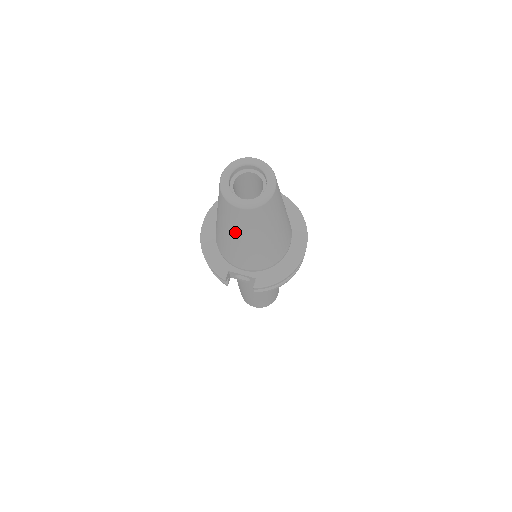
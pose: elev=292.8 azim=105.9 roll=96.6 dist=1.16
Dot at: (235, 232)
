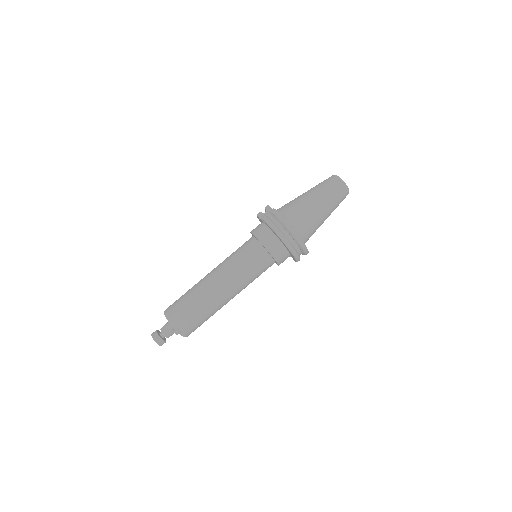
Dot at: (313, 188)
